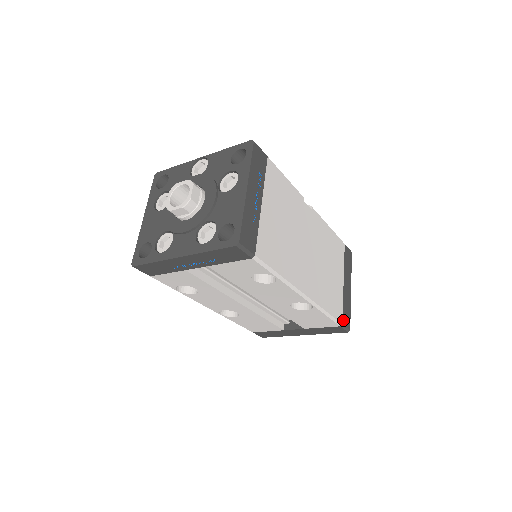
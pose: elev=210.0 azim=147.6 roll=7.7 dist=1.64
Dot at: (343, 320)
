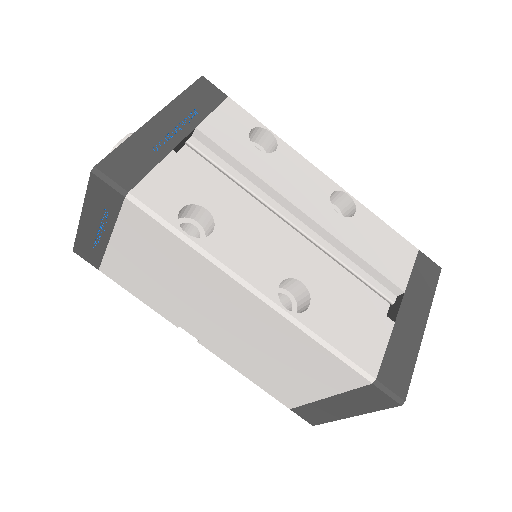
Dot at: occluded
